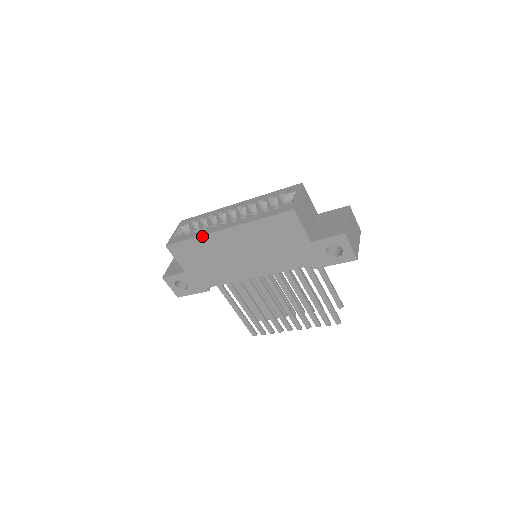
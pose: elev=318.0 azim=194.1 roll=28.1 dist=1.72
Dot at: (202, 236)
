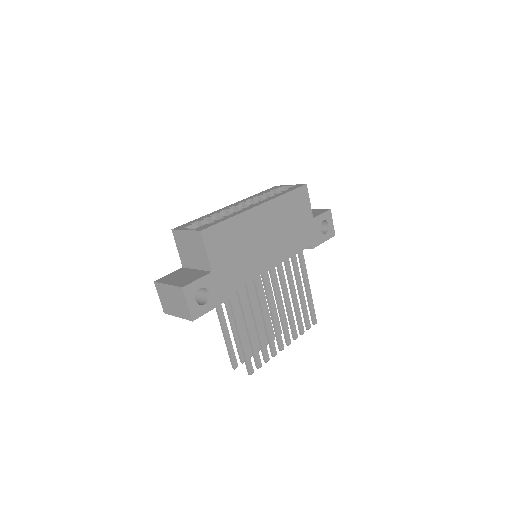
Dot at: (240, 214)
